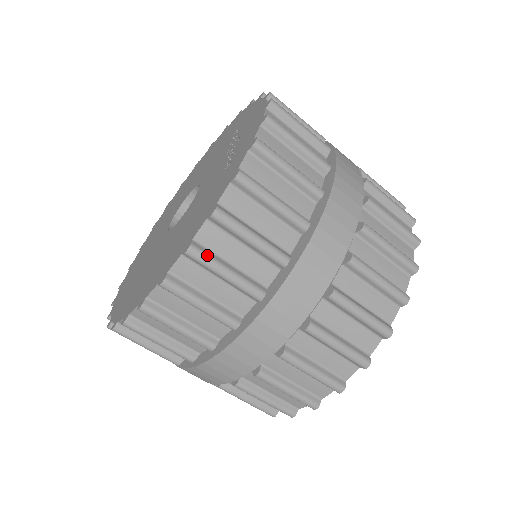
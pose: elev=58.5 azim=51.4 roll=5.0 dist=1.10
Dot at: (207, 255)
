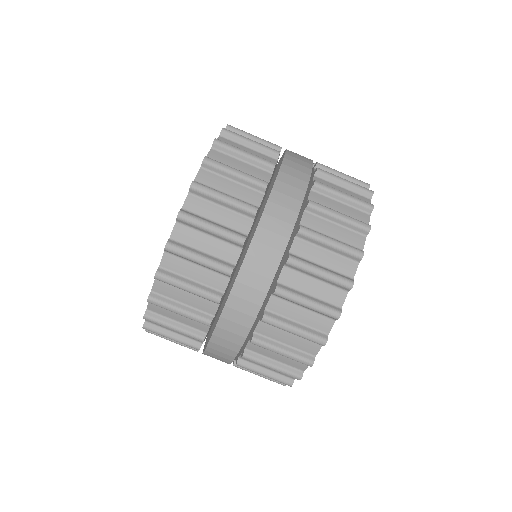
Dot at: (170, 277)
